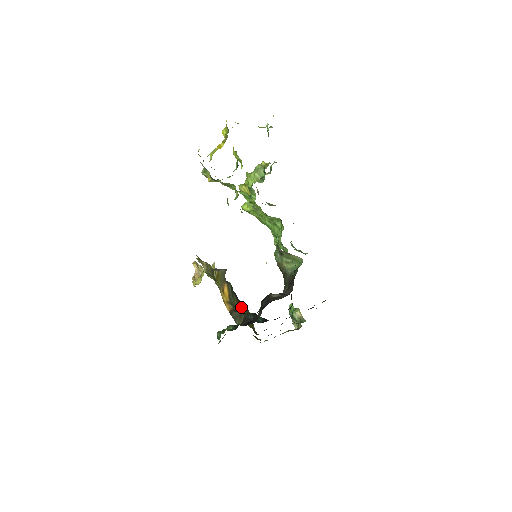
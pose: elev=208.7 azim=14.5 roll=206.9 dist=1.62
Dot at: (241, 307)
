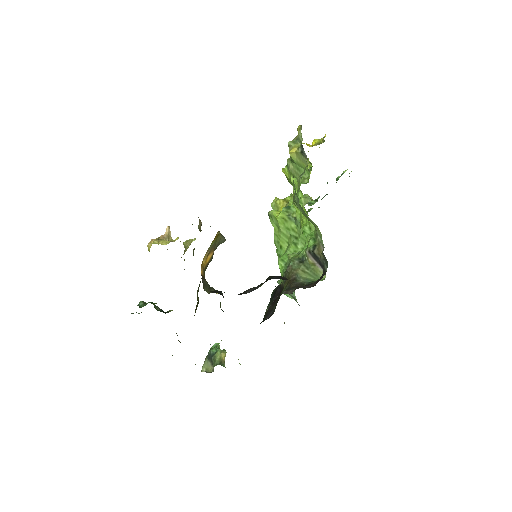
Dot at: (198, 291)
